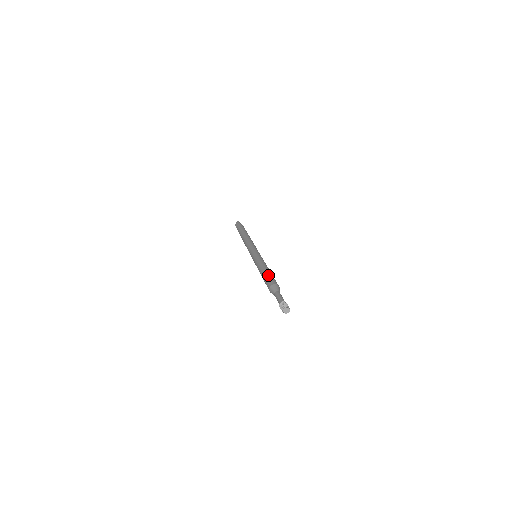
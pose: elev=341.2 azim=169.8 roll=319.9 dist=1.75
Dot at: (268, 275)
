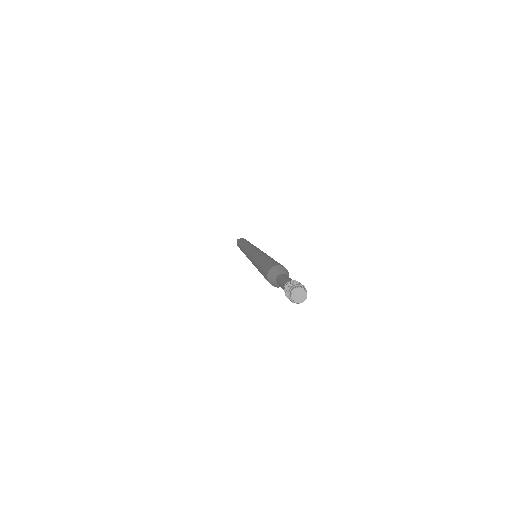
Dot at: occluded
